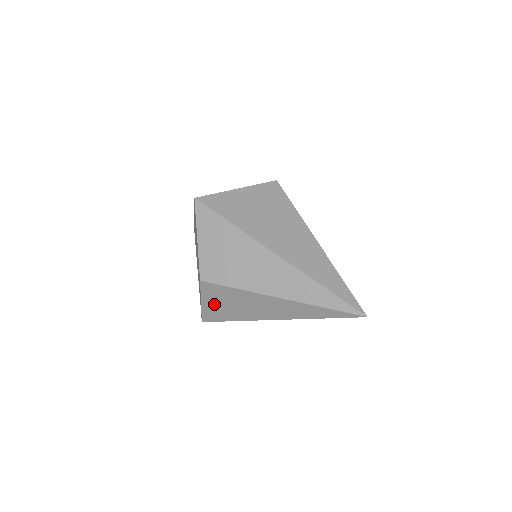
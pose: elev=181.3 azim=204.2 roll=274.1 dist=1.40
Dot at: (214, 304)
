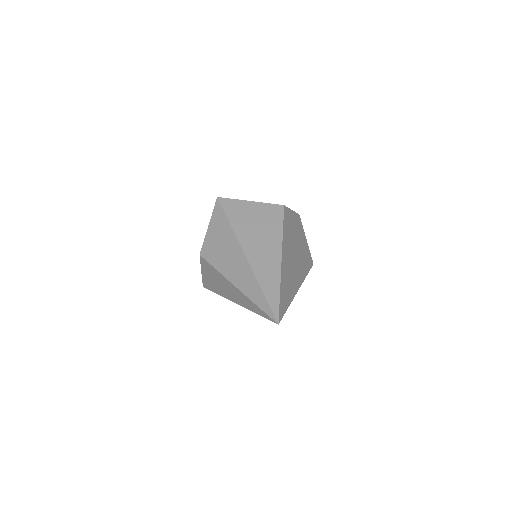
Dot at: (207, 276)
